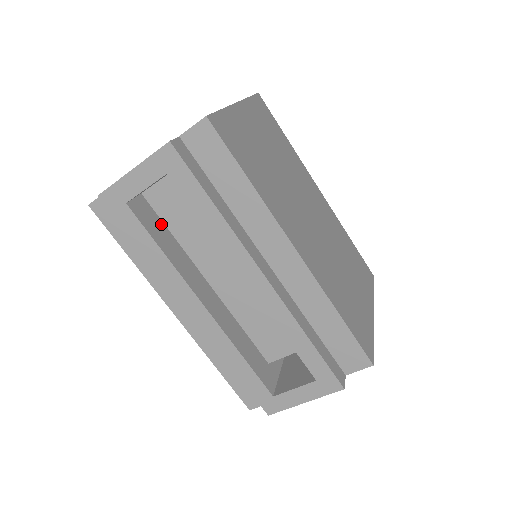
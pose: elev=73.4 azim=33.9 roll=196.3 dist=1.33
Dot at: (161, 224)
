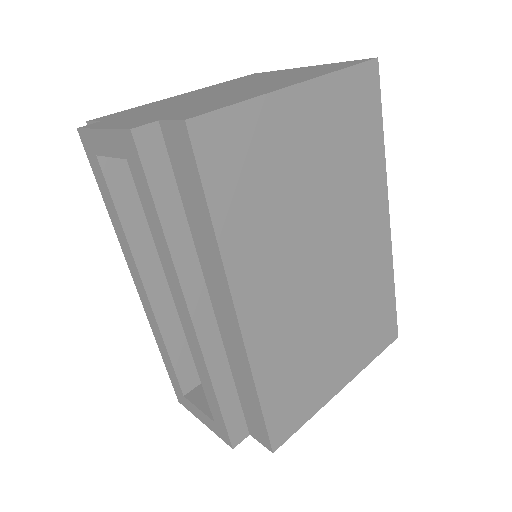
Dot at: occluded
